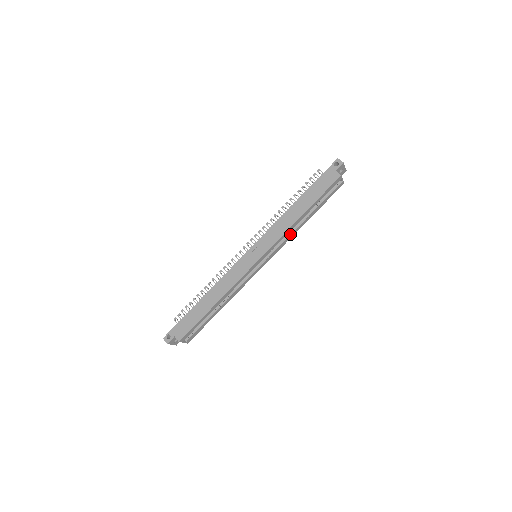
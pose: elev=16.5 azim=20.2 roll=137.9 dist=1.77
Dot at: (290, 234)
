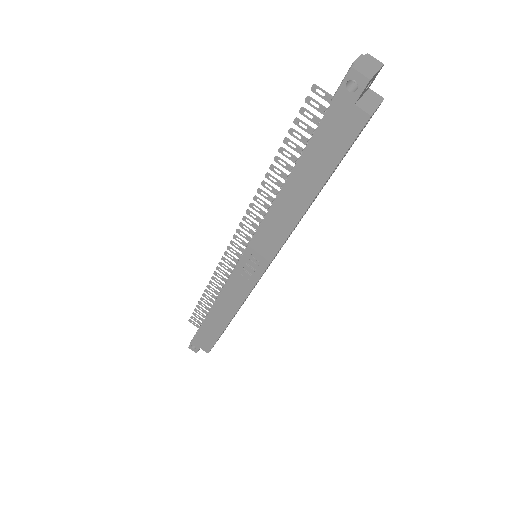
Dot at: occluded
